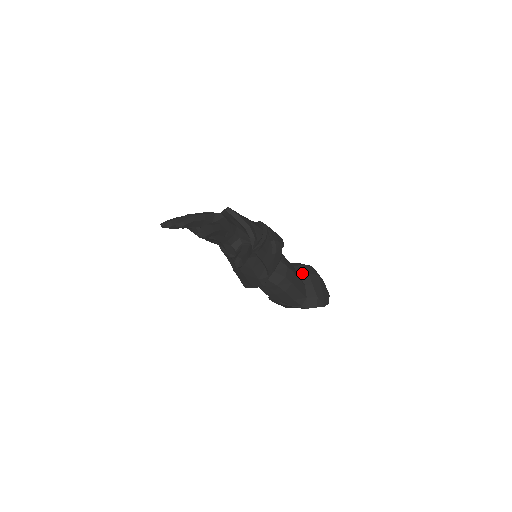
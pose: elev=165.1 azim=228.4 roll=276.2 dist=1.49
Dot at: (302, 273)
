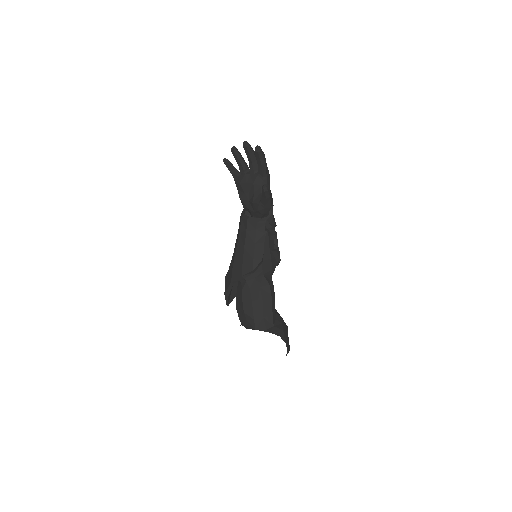
Dot at: (277, 313)
